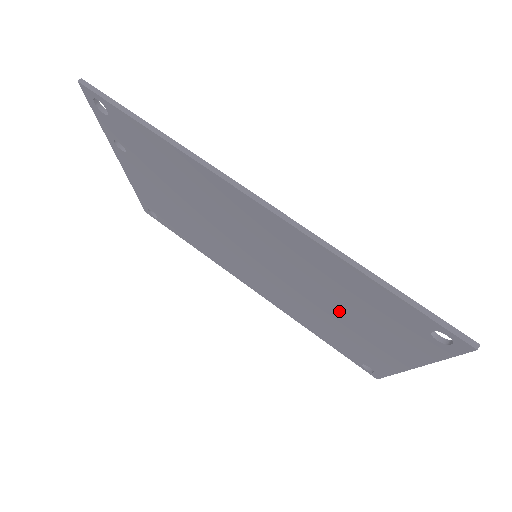
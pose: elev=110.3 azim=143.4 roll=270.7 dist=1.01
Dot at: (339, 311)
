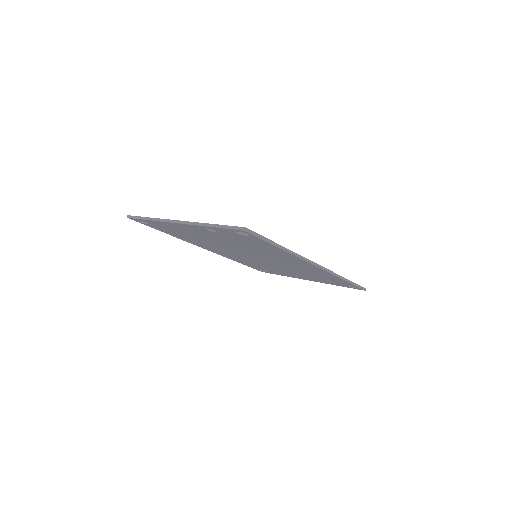
Dot at: occluded
